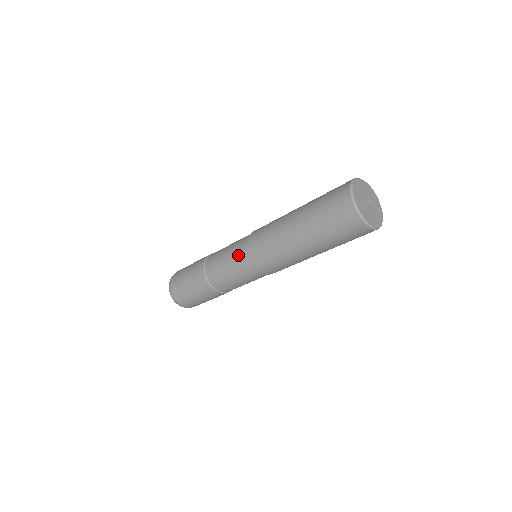
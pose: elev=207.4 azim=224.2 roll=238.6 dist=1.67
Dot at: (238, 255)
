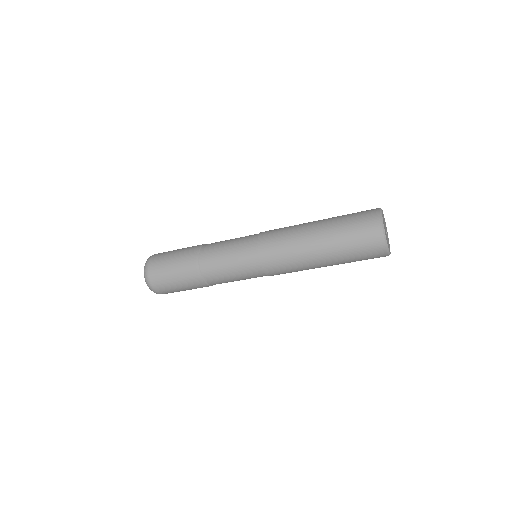
Dot at: (251, 273)
